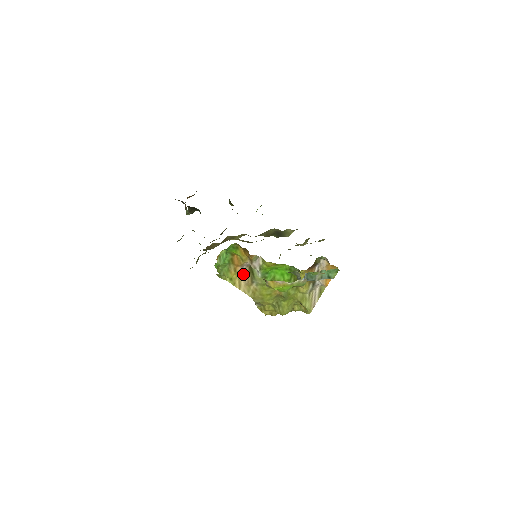
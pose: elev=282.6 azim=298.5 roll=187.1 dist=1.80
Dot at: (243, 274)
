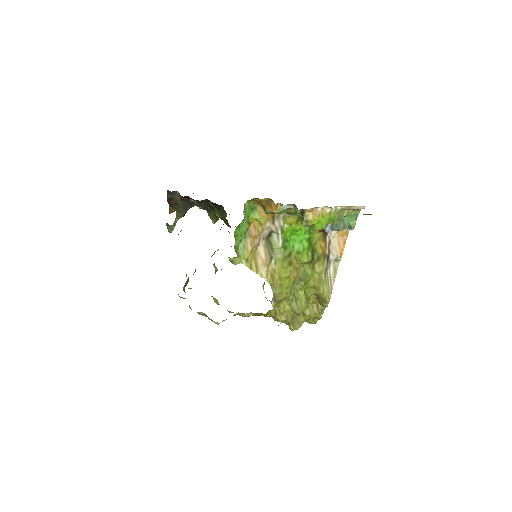
Dot at: (259, 252)
